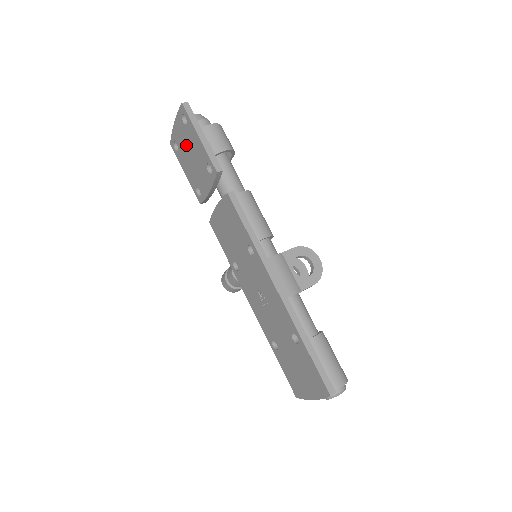
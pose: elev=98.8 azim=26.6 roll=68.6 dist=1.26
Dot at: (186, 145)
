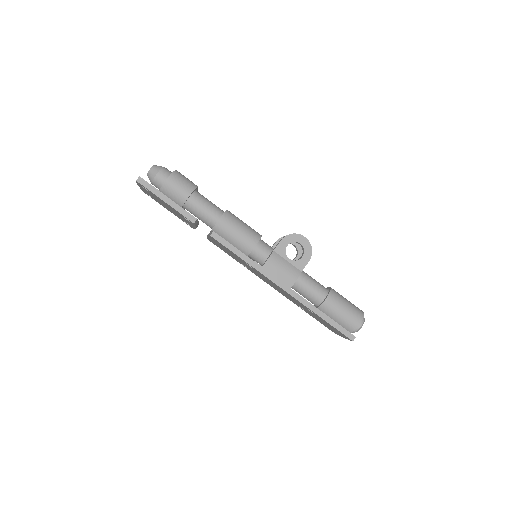
Dot at: (158, 200)
